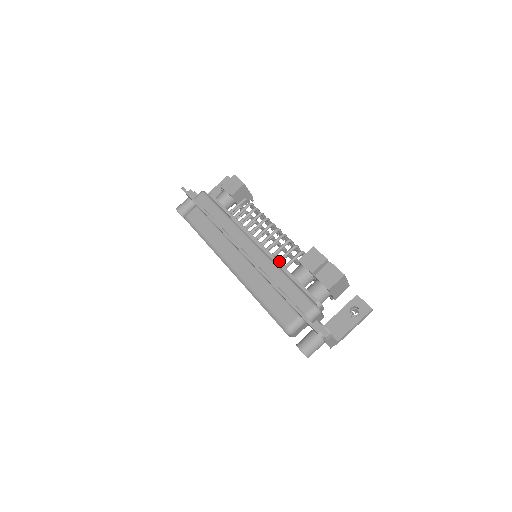
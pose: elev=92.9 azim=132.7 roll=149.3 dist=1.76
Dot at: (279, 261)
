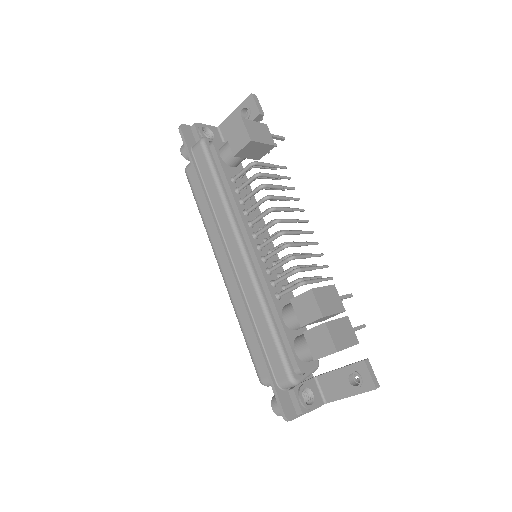
Dot at: (273, 285)
